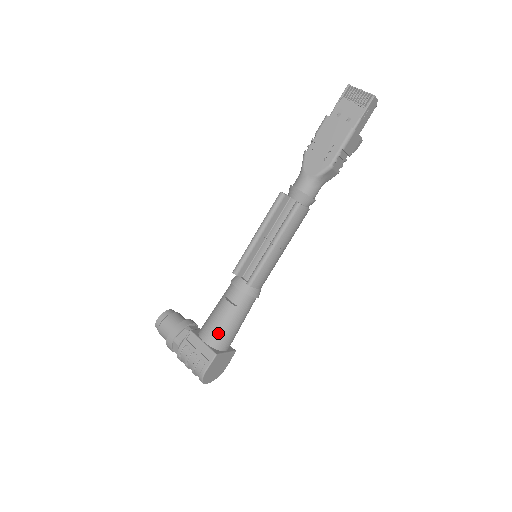
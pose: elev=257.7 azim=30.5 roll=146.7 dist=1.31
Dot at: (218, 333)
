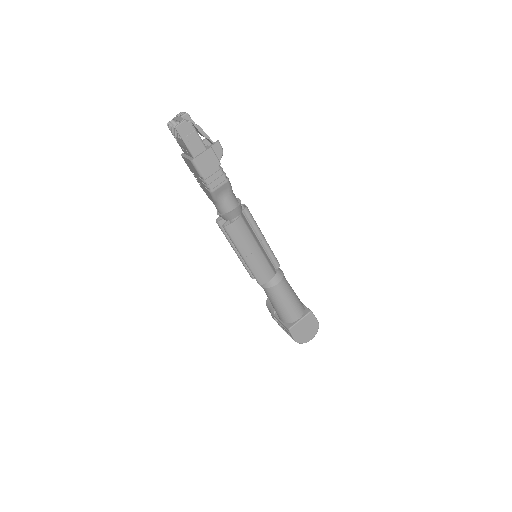
Dot at: (281, 315)
